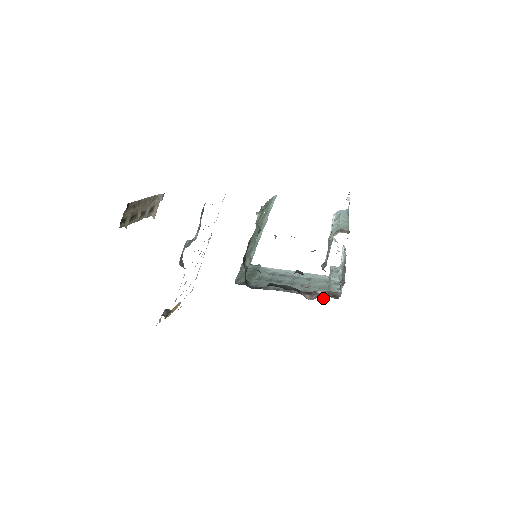
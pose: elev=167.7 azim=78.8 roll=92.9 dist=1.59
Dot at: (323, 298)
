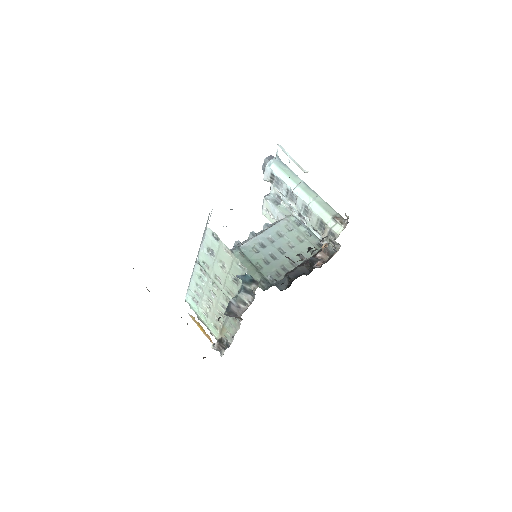
Dot at: (327, 260)
